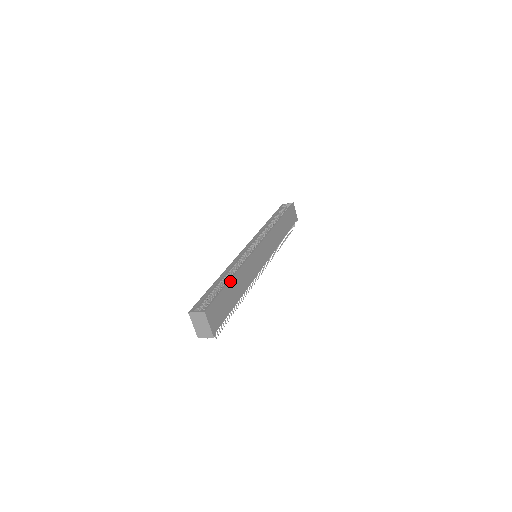
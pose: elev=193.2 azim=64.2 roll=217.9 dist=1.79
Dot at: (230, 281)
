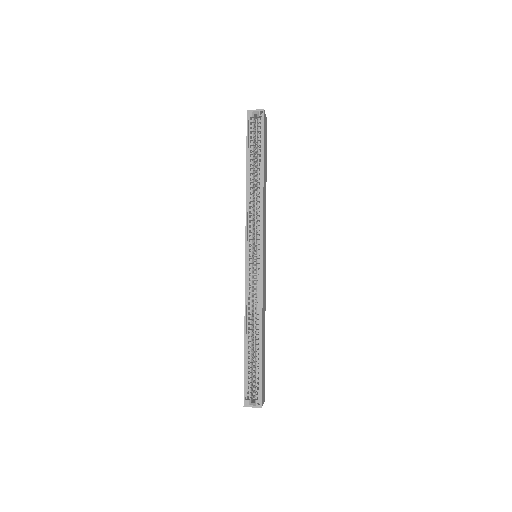
Dot at: (262, 346)
